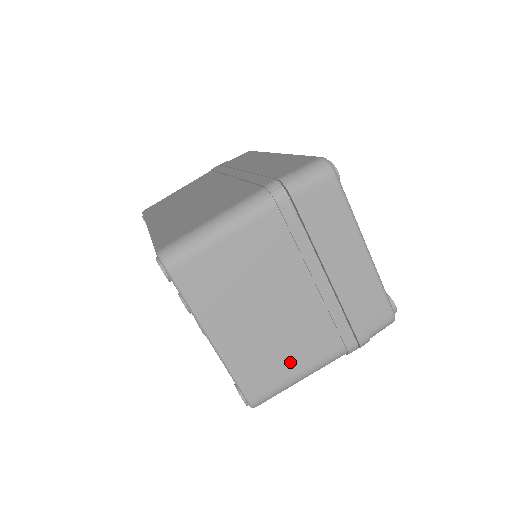
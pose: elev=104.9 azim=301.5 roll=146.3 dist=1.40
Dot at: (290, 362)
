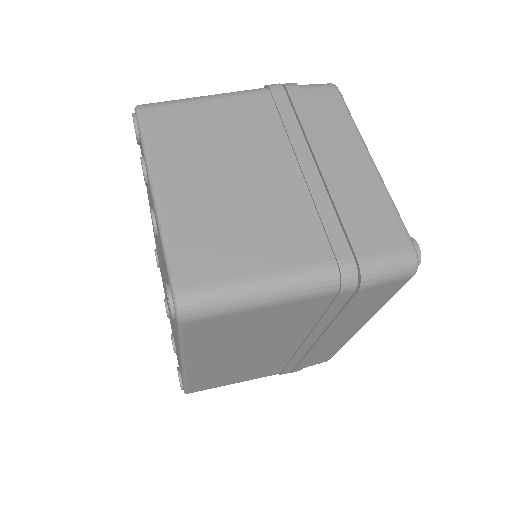
Dot at: (250, 253)
